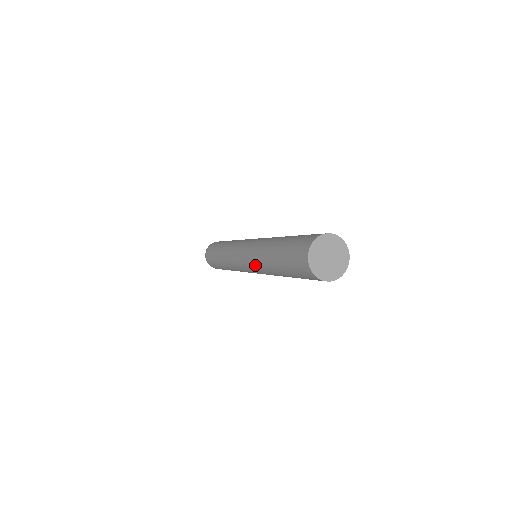
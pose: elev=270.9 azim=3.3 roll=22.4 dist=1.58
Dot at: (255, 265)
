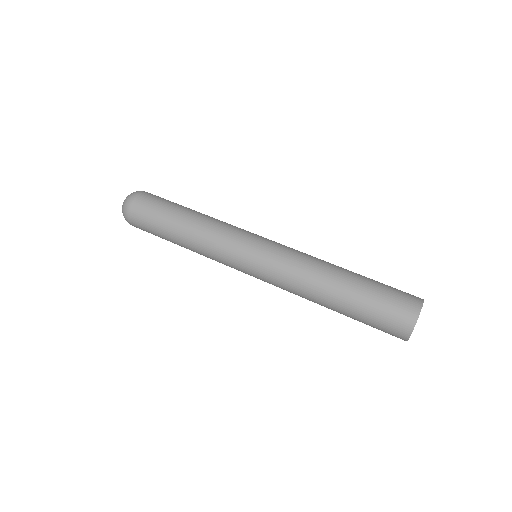
Dot at: (284, 288)
